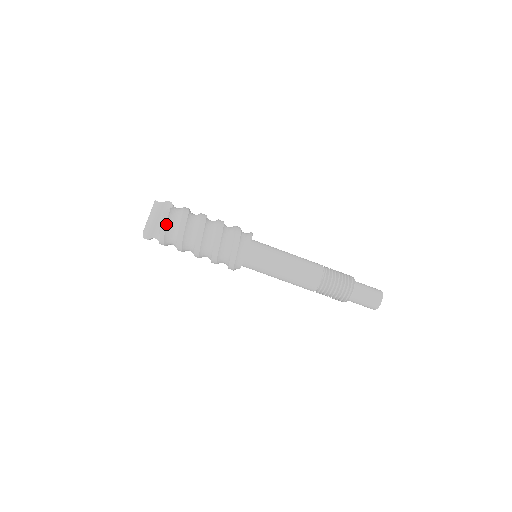
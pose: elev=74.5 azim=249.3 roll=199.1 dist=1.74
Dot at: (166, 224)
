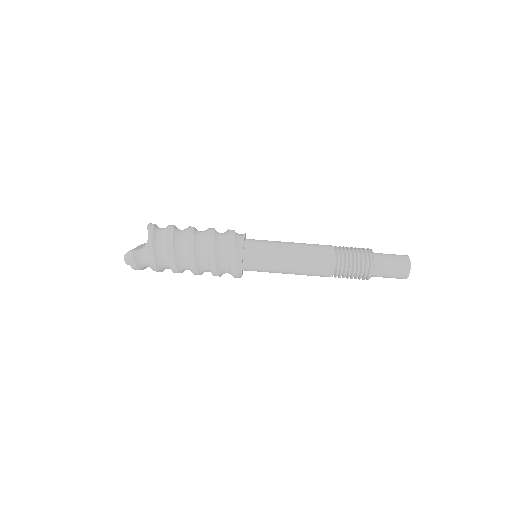
Dot at: (154, 225)
